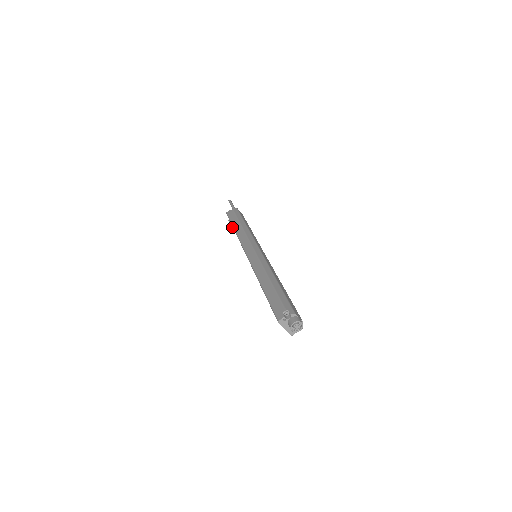
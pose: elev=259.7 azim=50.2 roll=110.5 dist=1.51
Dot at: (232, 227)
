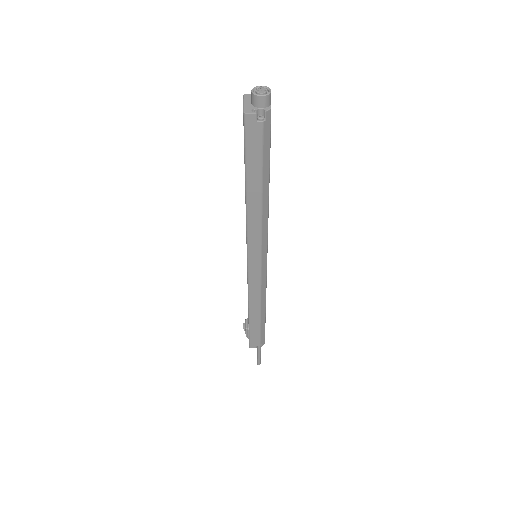
Dot at: (245, 323)
